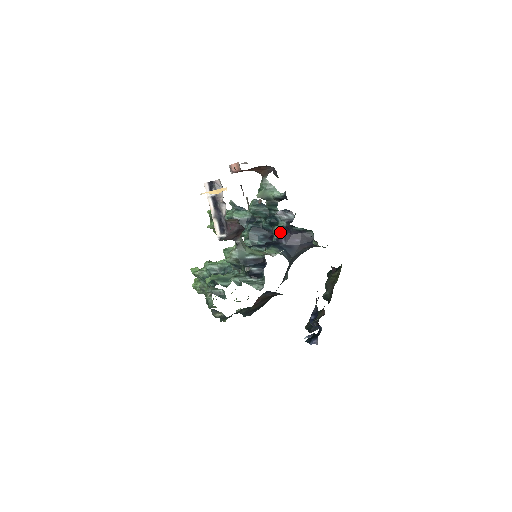
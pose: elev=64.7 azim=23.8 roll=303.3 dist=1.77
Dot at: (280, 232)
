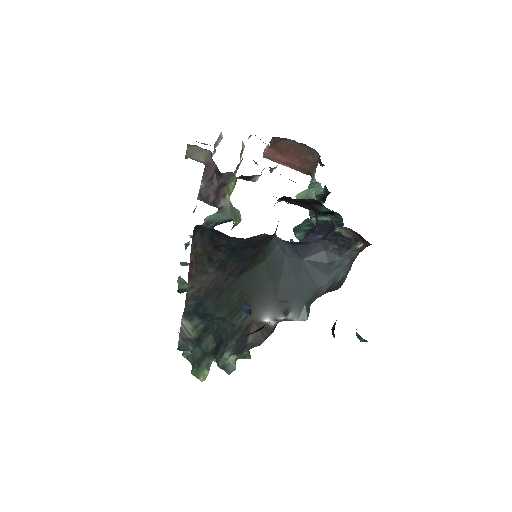
Dot at: occluded
